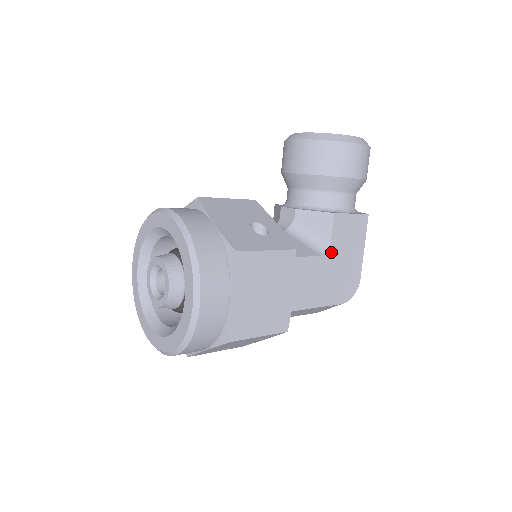
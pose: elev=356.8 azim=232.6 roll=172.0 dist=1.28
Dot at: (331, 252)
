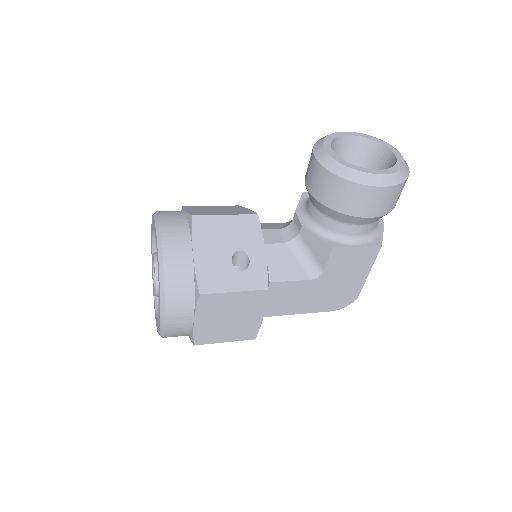
Dot at: (324, 276)
